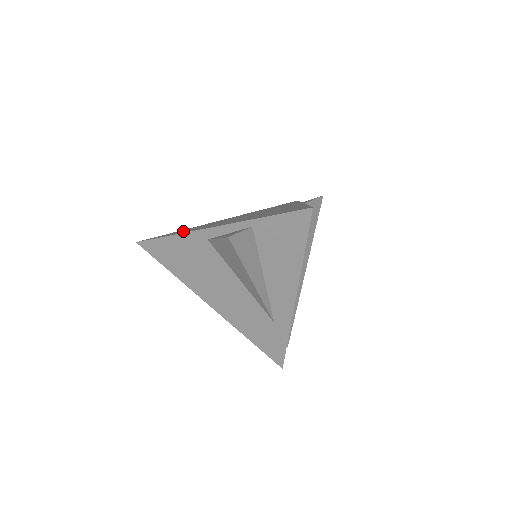
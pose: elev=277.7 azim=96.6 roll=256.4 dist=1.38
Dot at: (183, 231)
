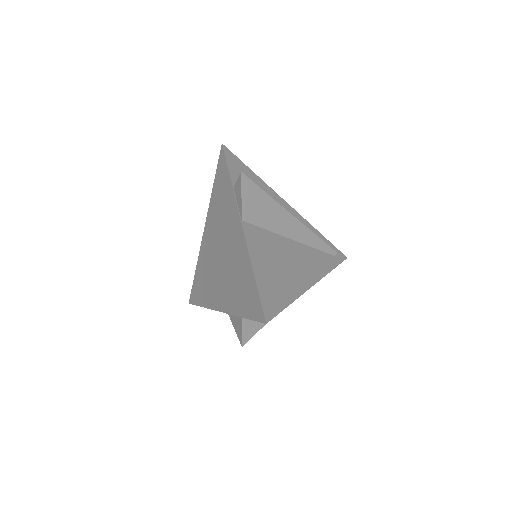
Dot at: (202, 290)
